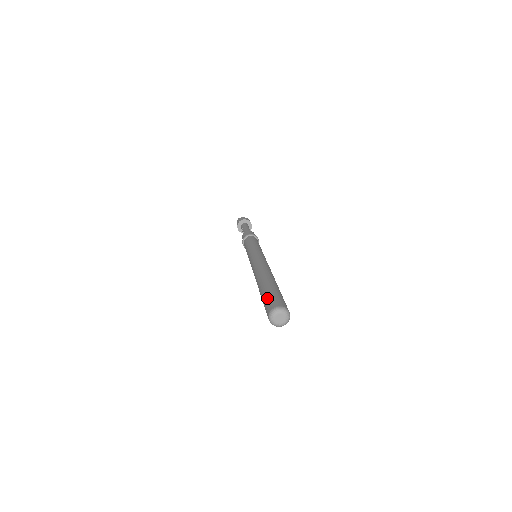
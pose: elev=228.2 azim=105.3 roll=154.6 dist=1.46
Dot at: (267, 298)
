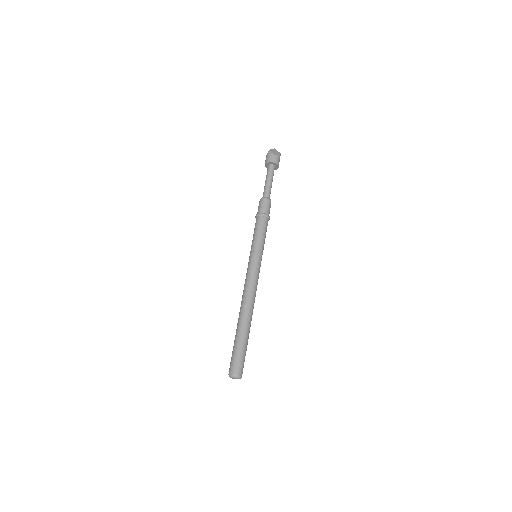
Dot at: (233, 355)
